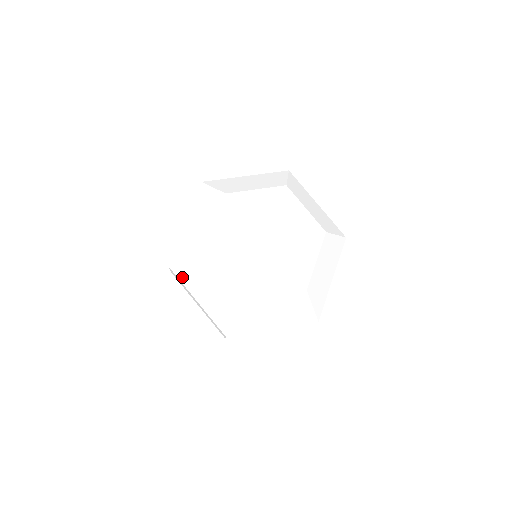
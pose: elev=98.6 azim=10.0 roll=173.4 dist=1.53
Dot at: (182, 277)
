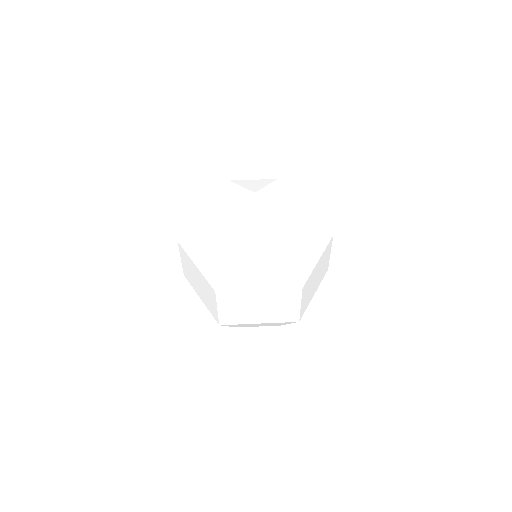
Dot at: (233, 285)
